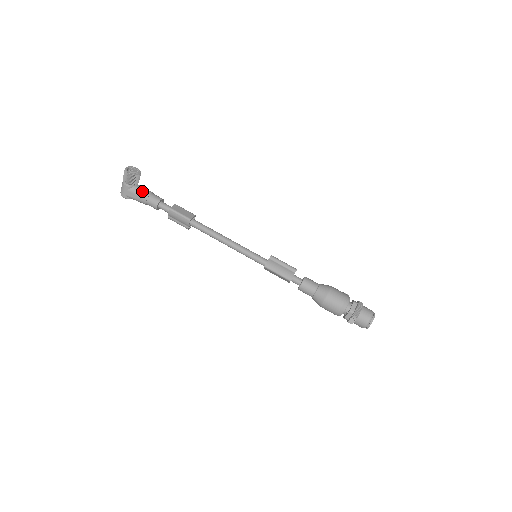
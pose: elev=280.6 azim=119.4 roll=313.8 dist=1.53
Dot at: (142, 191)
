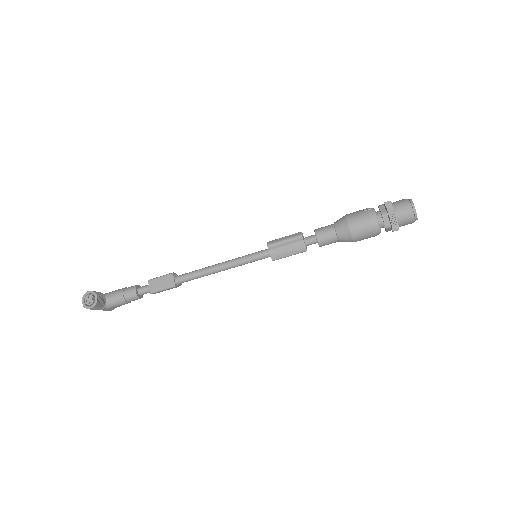
Dot at: (116, 301)
